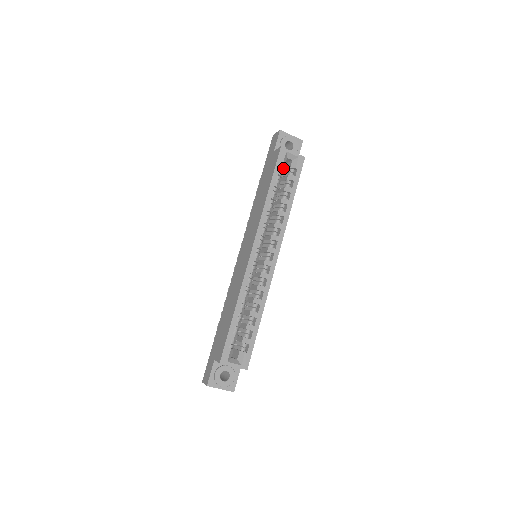
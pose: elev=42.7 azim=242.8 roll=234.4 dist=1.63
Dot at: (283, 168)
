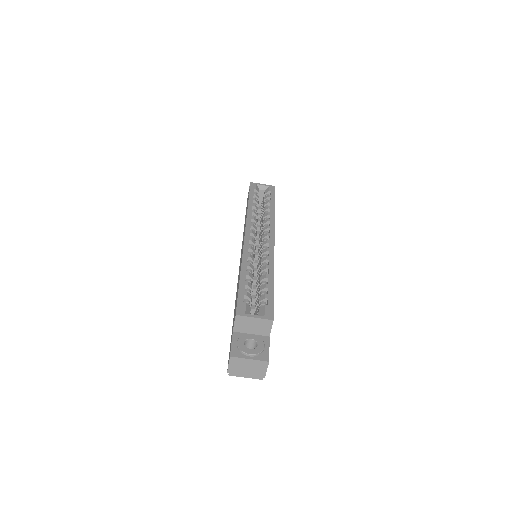
Dot at: occluded
